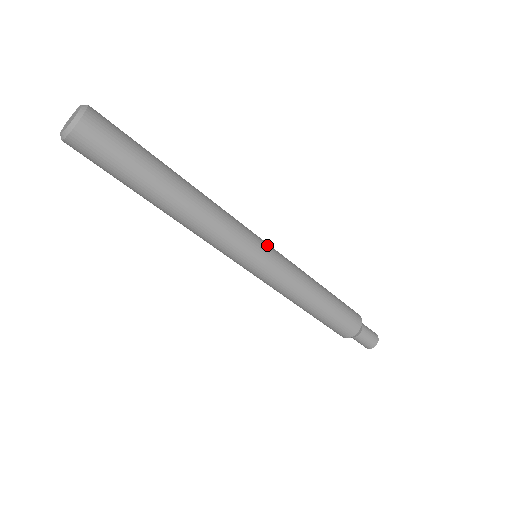
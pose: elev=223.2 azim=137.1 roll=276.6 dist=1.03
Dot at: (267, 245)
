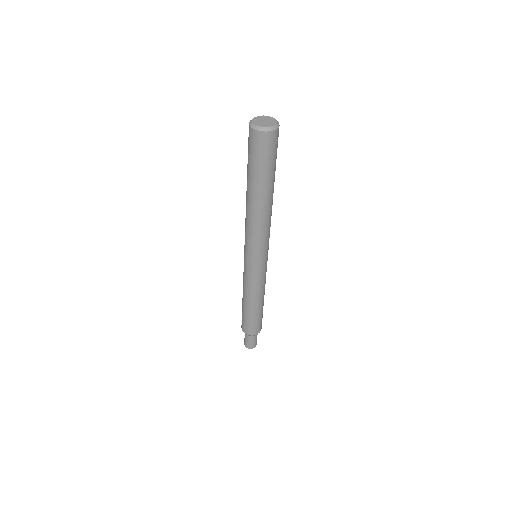
Dot at: occluded
